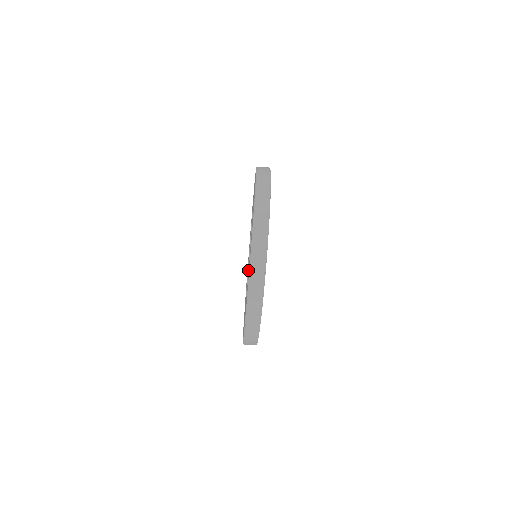
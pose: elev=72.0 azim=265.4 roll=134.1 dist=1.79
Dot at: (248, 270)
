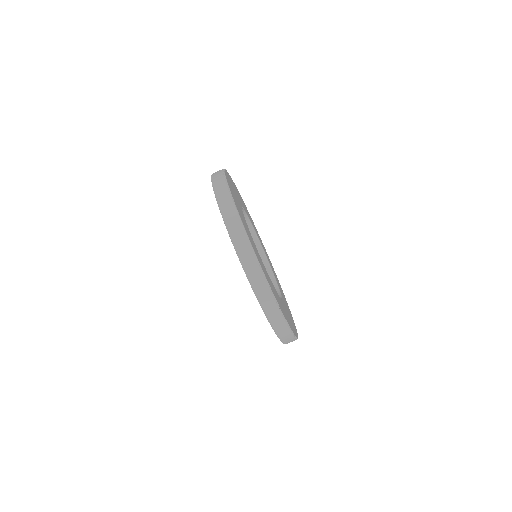
Dot at: occluded
